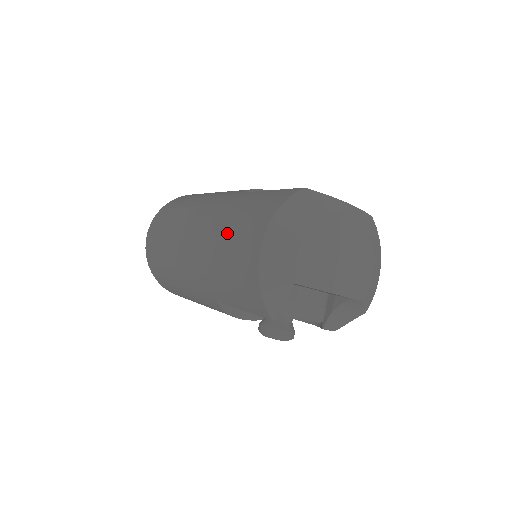
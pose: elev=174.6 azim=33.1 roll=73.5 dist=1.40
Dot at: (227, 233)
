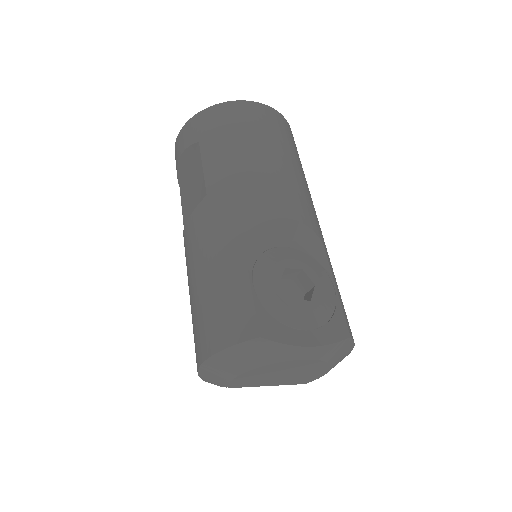
Dot at: (197, 296)
